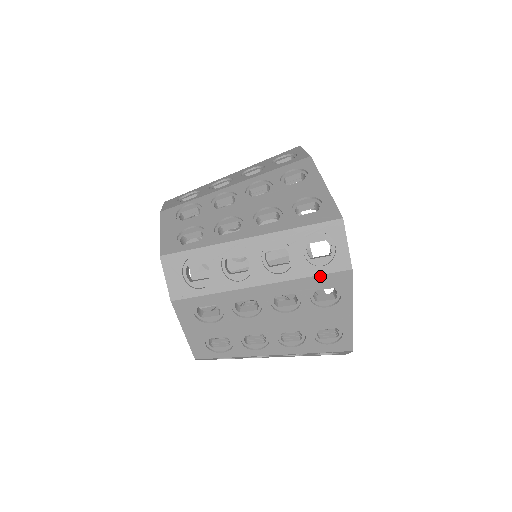
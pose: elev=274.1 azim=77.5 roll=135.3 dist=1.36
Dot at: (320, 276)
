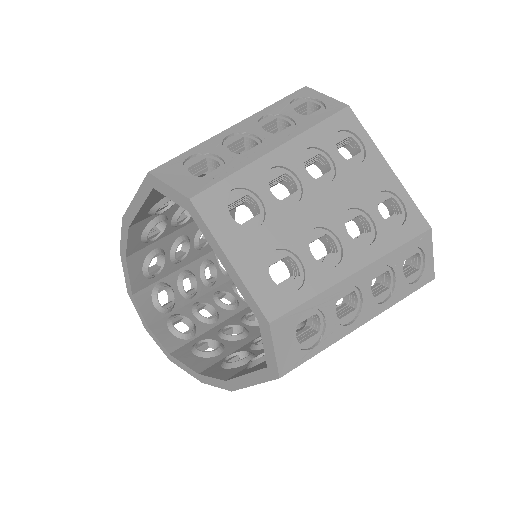
Dot at: (328, 120)
